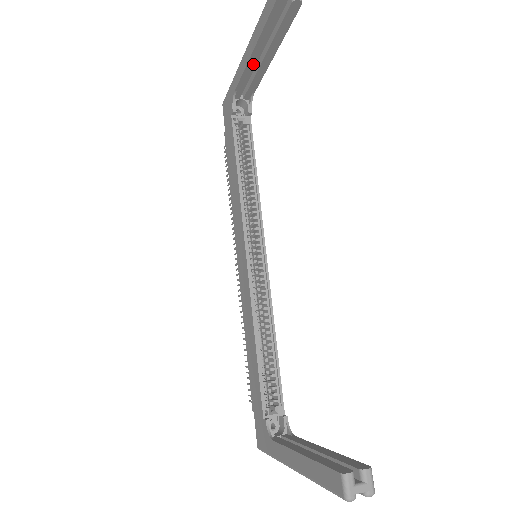
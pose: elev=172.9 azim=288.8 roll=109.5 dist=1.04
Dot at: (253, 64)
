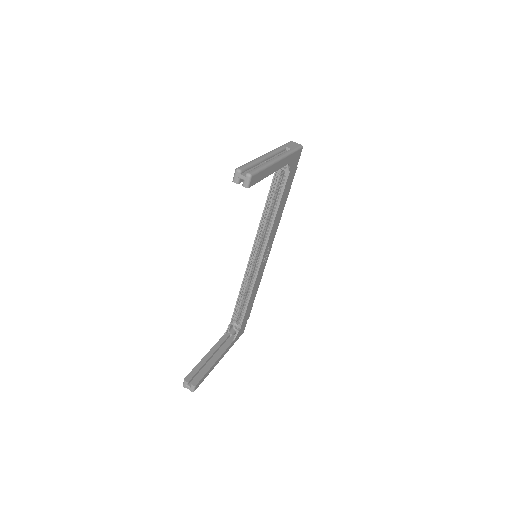
Dot at: occluded
